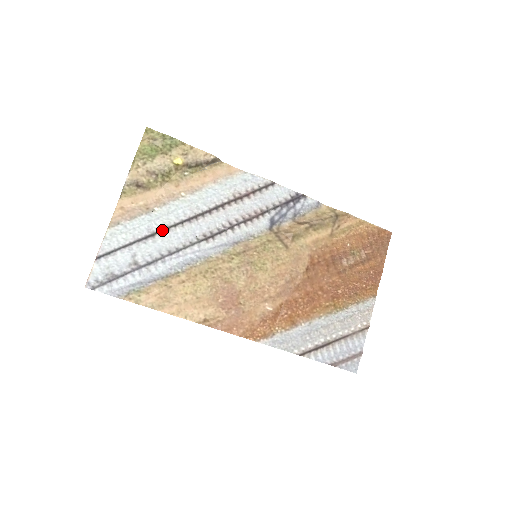
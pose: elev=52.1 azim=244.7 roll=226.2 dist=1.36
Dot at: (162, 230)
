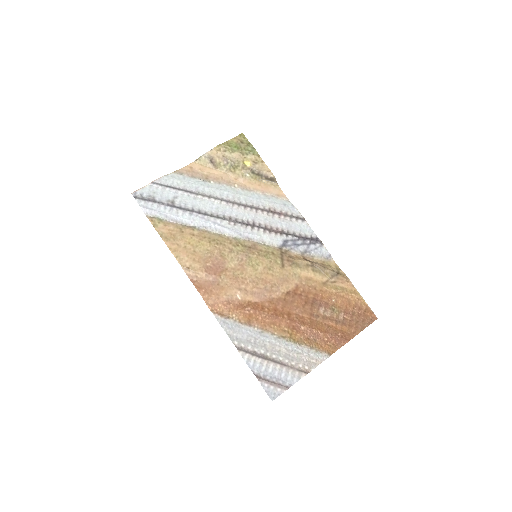
Dot at: (205, 195)
